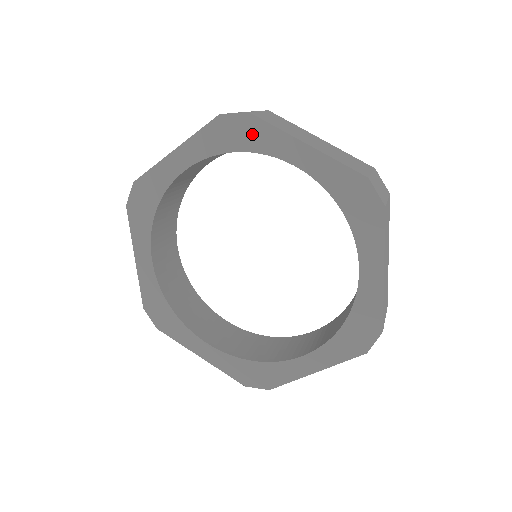
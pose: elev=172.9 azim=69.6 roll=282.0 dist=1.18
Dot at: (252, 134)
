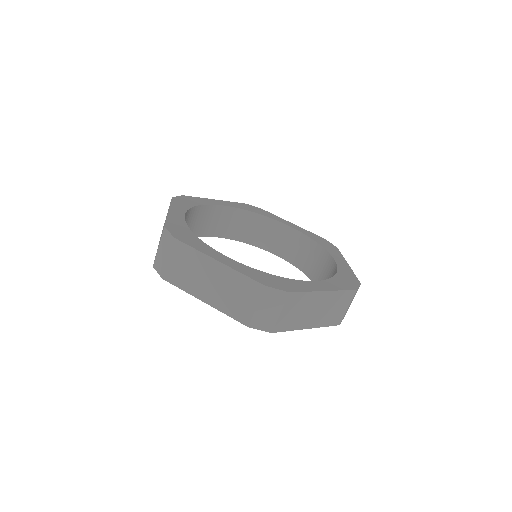
Dot at: (263, 212)
